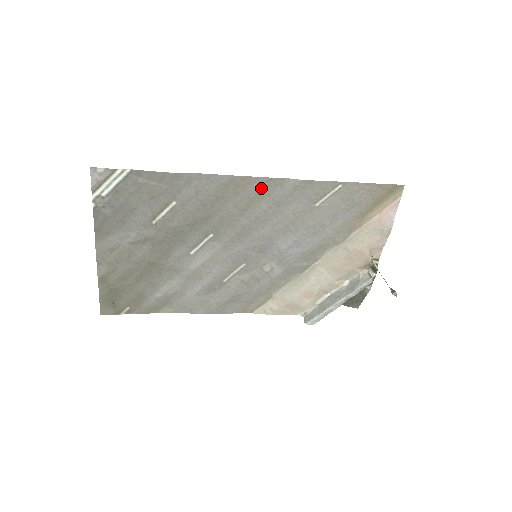
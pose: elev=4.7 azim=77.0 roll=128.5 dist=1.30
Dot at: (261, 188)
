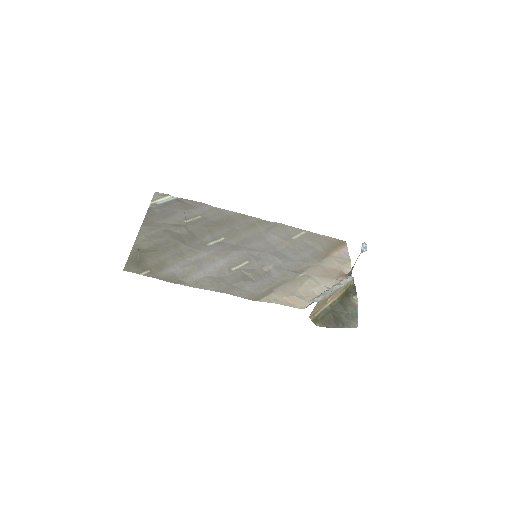
Dot at: (255, 222)
